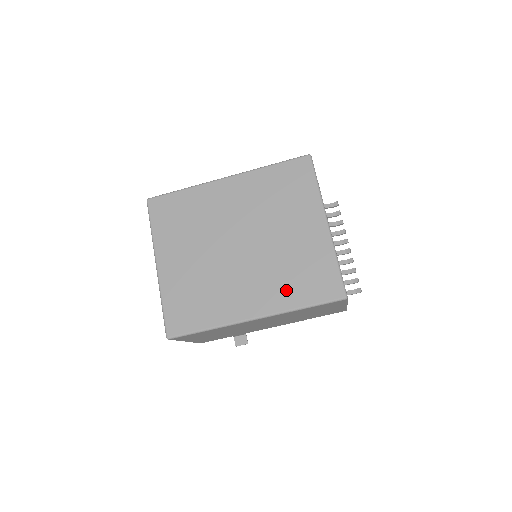
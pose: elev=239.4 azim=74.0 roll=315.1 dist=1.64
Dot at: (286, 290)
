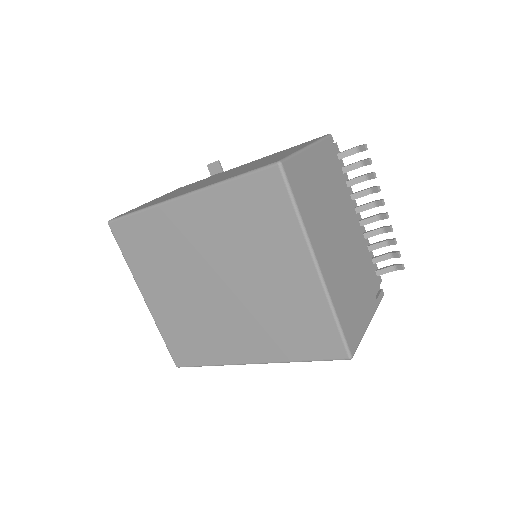
Dot at: (279, 341)
